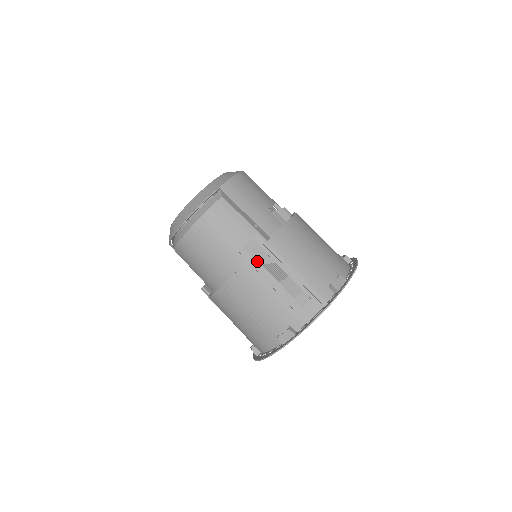
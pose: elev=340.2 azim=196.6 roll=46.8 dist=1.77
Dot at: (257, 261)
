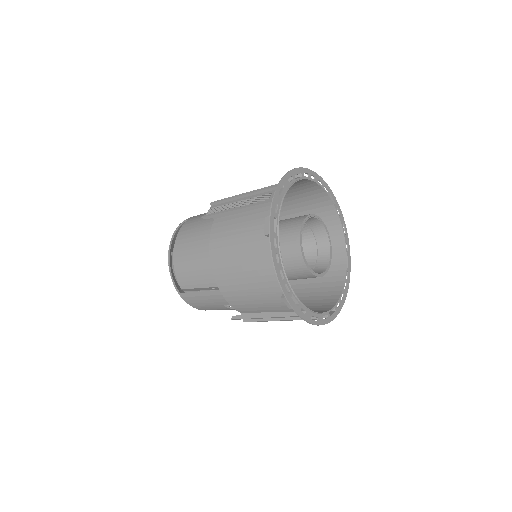
Dot at: occluded
